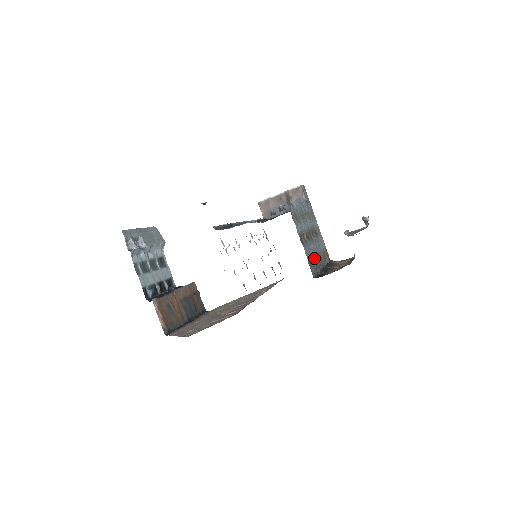
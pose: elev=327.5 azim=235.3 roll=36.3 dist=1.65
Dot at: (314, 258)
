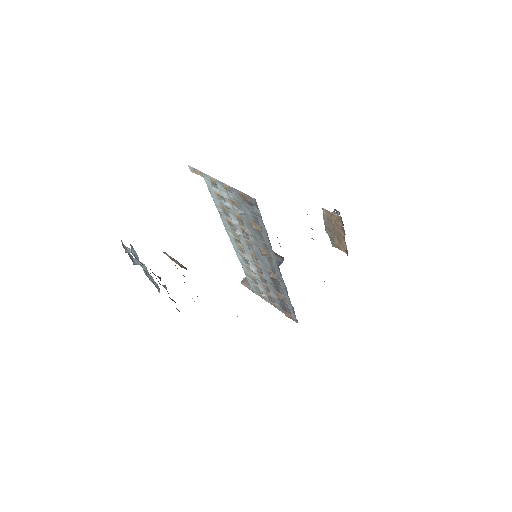
Dot at: occluded
